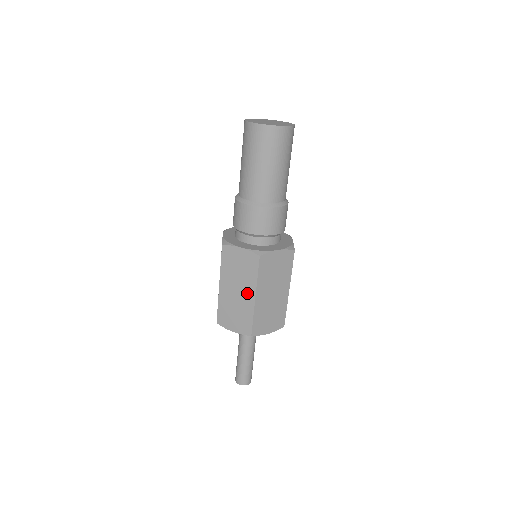
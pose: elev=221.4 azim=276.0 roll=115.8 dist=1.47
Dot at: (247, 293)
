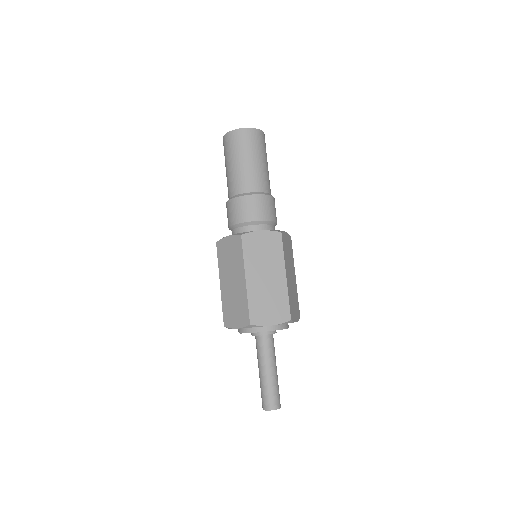
Dot at: (239, 278)
